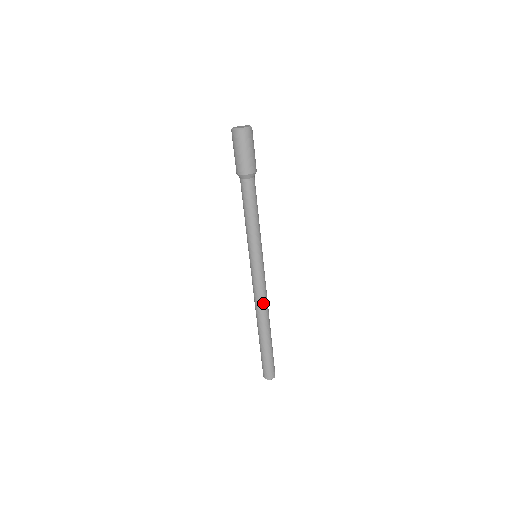
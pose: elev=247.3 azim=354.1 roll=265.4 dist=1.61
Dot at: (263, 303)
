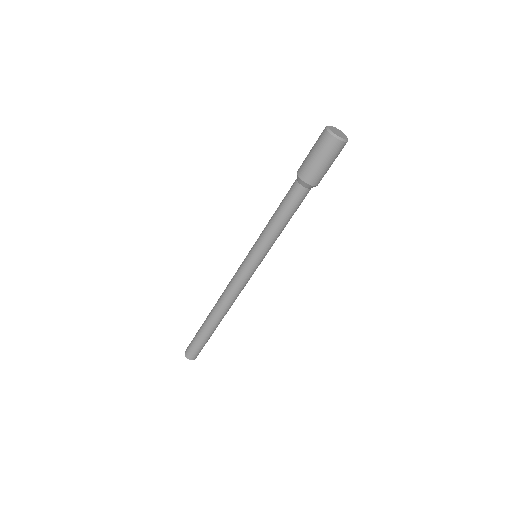
Dot at: (231, 299)
